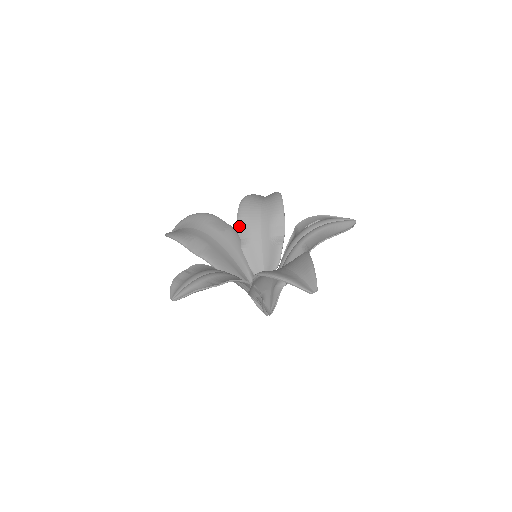
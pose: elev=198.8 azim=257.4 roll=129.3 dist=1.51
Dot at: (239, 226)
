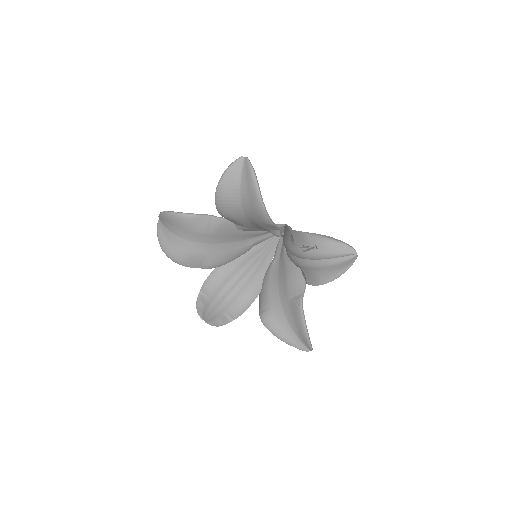
Dot at: occluded
